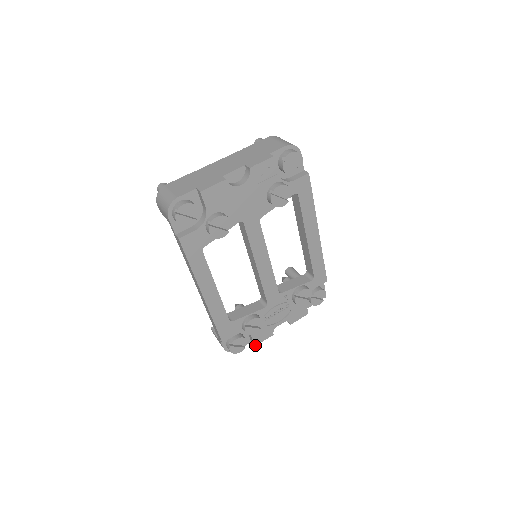
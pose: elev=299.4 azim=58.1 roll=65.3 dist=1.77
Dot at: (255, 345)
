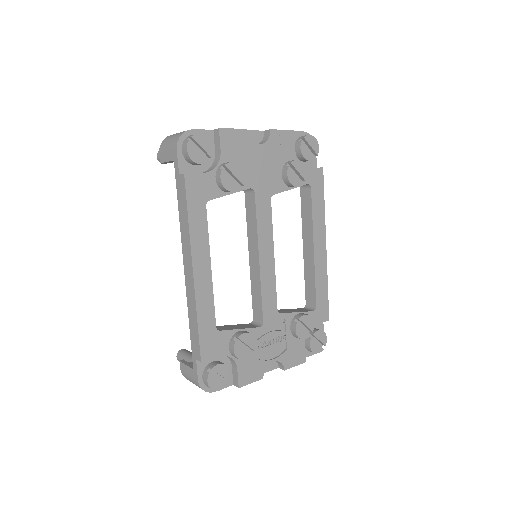
Dot at: (239, 386)
